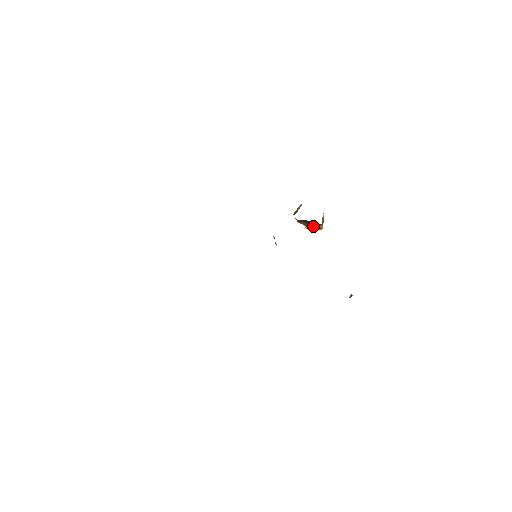
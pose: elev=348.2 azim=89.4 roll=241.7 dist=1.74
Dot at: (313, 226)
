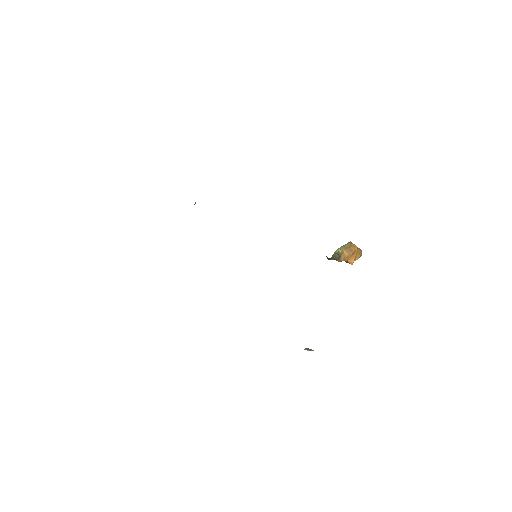
Dot at: (326, 256)
